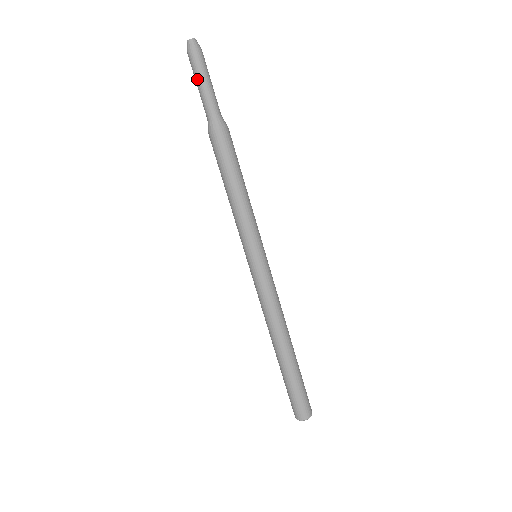
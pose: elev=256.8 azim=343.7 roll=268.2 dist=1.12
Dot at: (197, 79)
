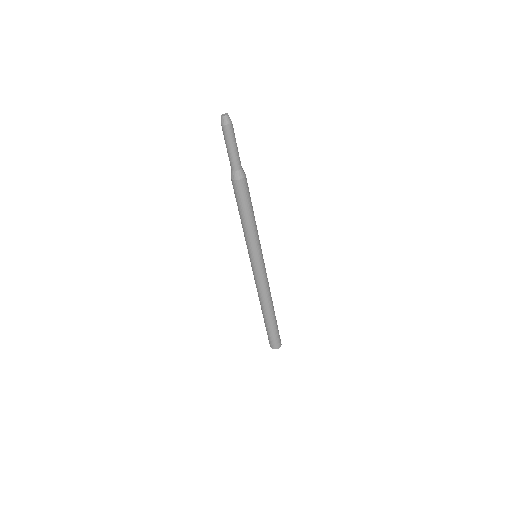
Dot at: (227, 144)
